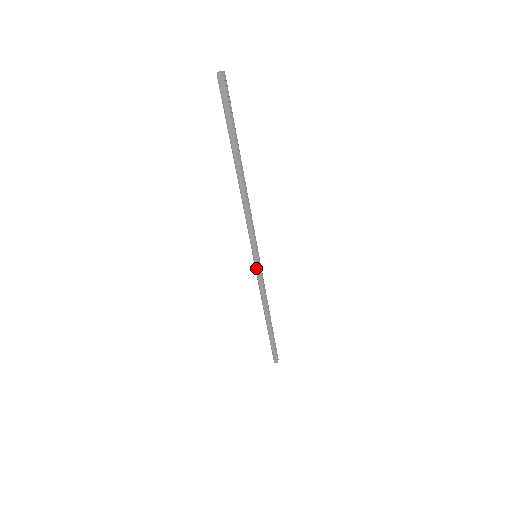
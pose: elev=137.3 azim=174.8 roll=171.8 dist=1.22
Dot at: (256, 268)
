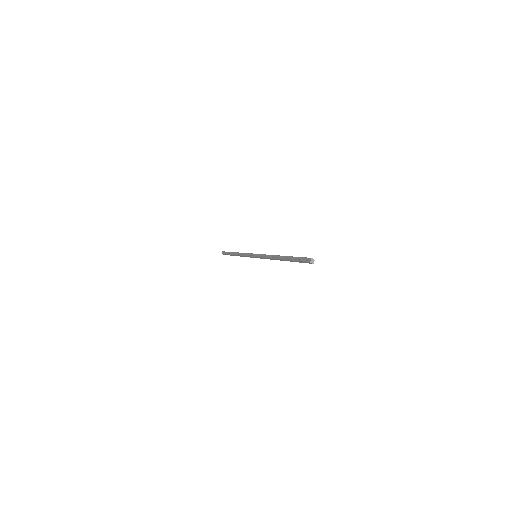
Dot at: (251, 256)
